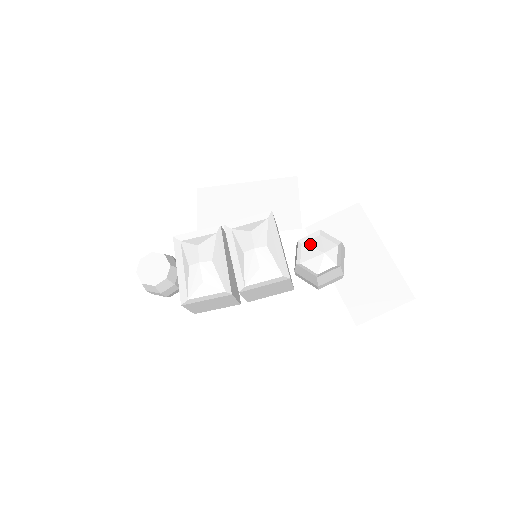
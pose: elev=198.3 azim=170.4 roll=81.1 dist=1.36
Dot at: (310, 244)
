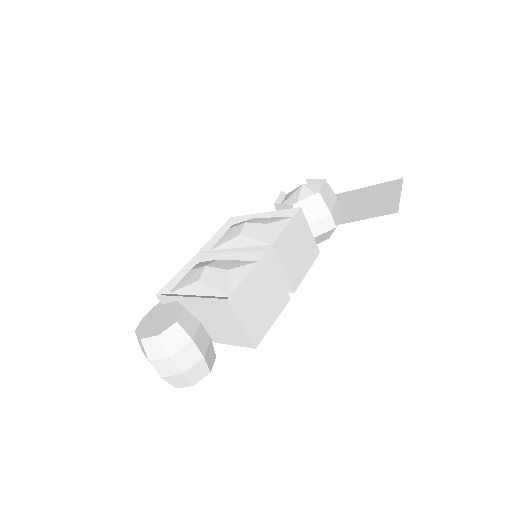
Dot at: (286, 198)
